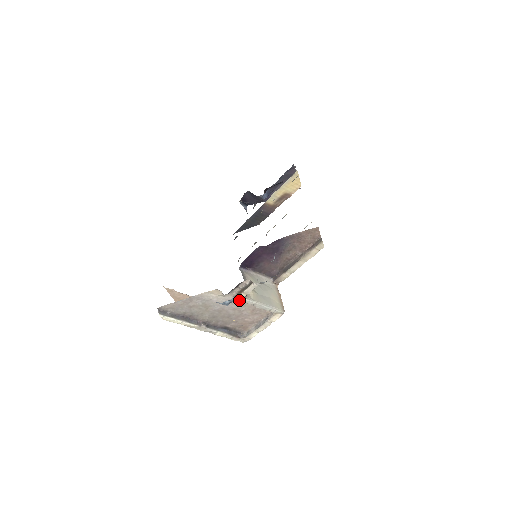
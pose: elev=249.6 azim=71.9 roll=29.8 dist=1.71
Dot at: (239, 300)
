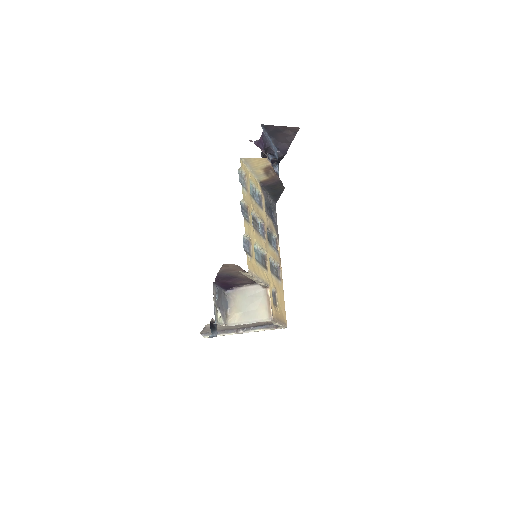
Dot at: occluded
